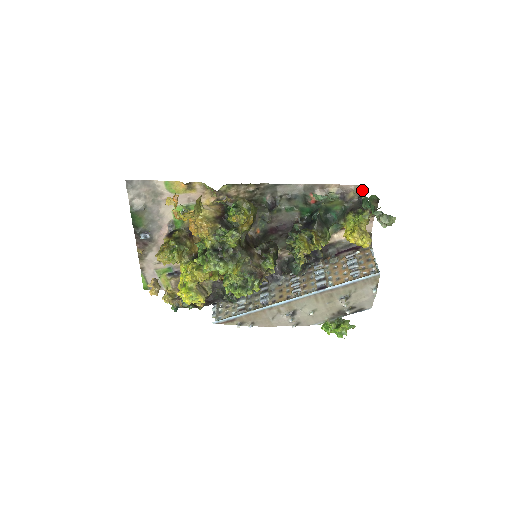
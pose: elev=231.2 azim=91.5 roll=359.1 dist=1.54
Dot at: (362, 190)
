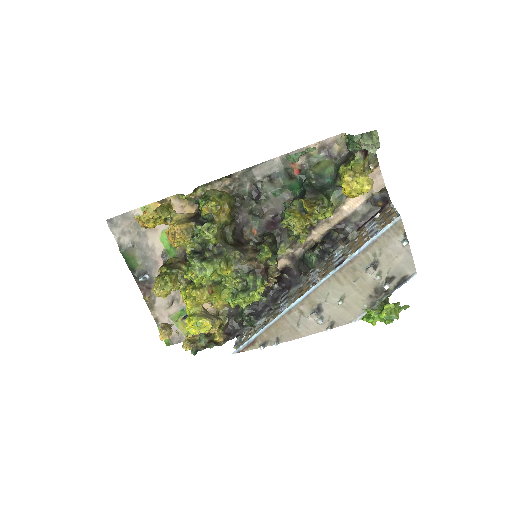
Dot at: occluded
